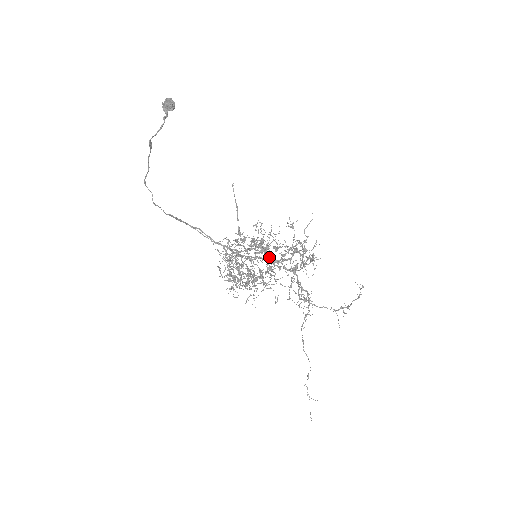
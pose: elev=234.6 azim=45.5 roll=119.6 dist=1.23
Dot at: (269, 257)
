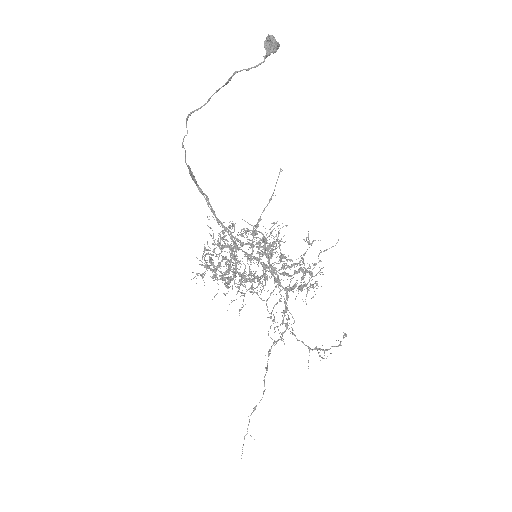
Dot at: (269, 263)
